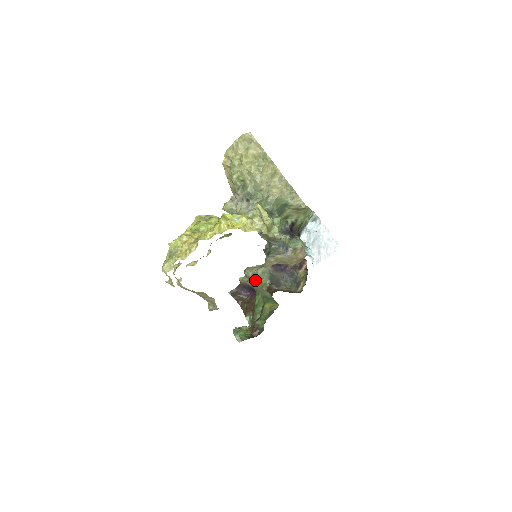
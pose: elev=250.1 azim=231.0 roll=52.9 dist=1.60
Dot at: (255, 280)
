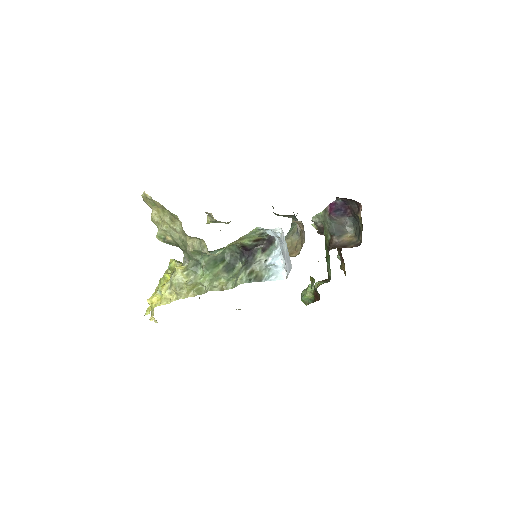
Dot at: occluded
